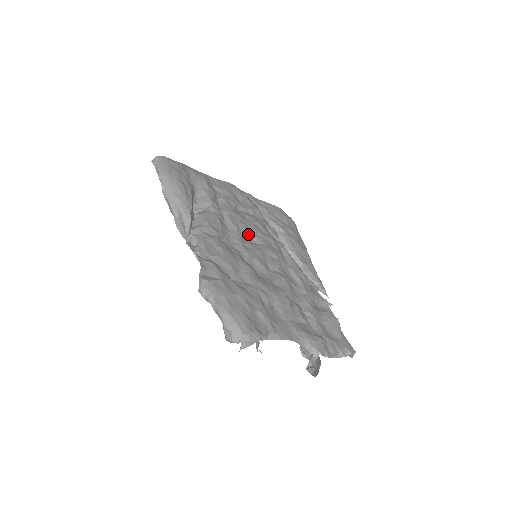
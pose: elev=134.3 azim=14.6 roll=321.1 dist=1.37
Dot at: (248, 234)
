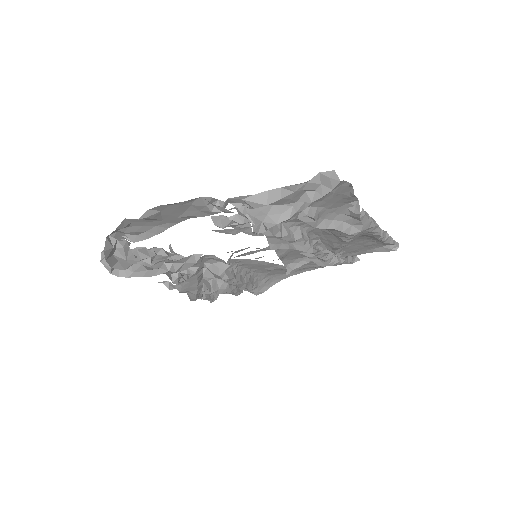
Dot at: (260, 257)
